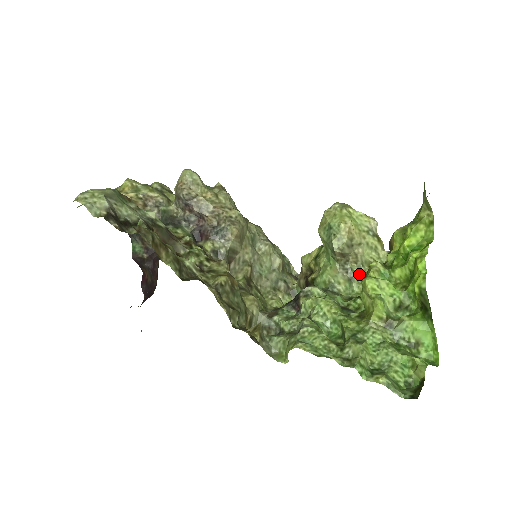
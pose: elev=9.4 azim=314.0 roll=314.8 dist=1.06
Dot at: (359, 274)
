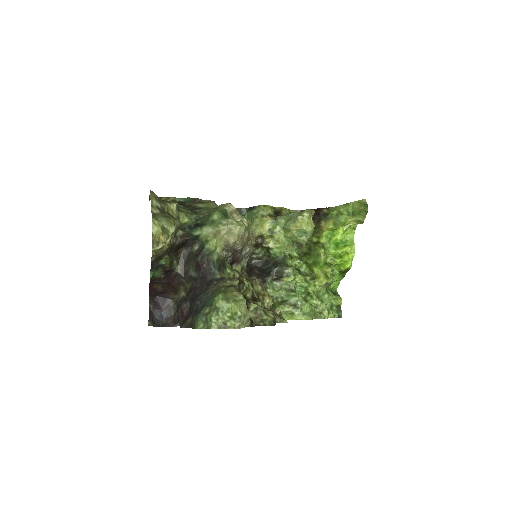
Dot at: occluded
